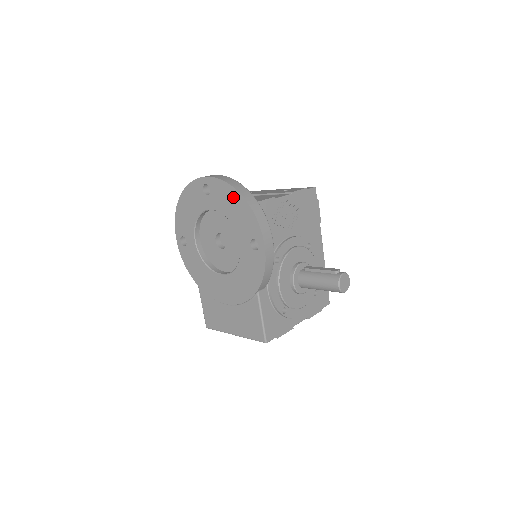
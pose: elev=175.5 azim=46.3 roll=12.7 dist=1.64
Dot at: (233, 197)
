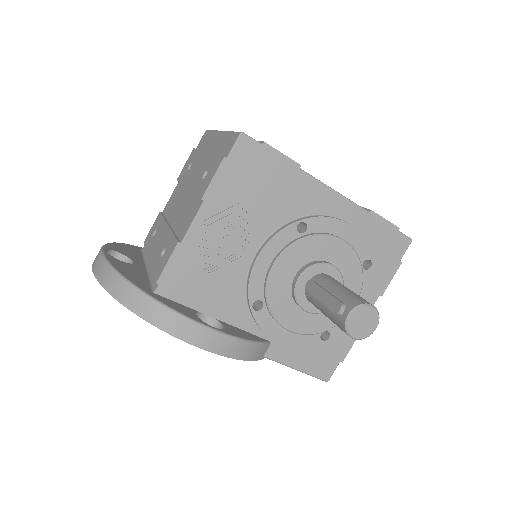
Dot at: occluded
